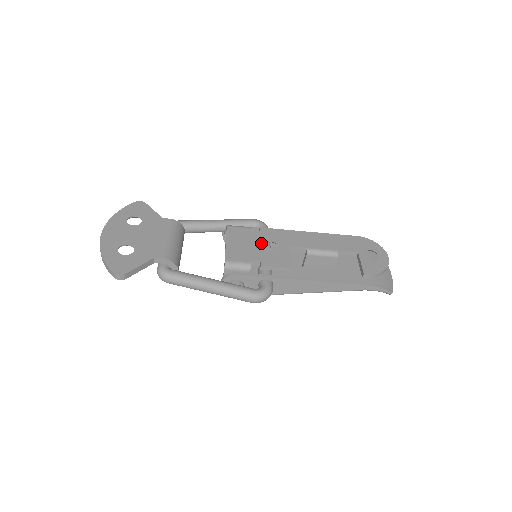
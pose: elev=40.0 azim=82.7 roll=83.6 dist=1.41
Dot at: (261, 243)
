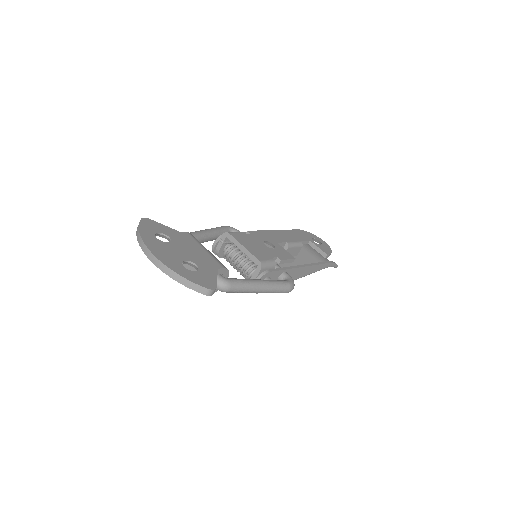
Dot at: (262, 243)
